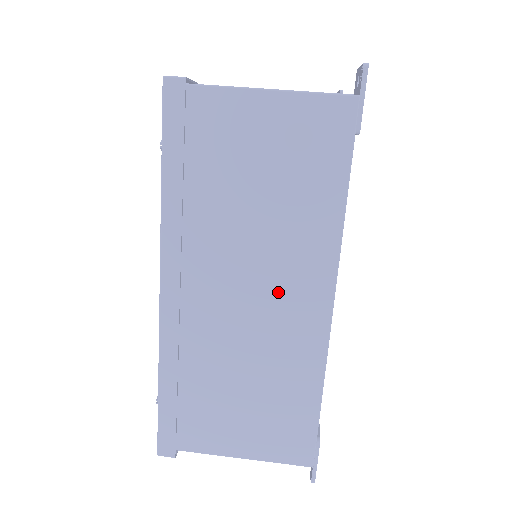
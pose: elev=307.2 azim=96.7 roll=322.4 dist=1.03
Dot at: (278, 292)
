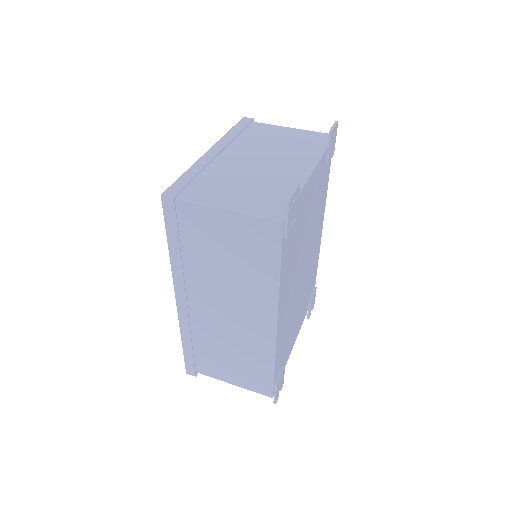
Dot at: (243, 313)
